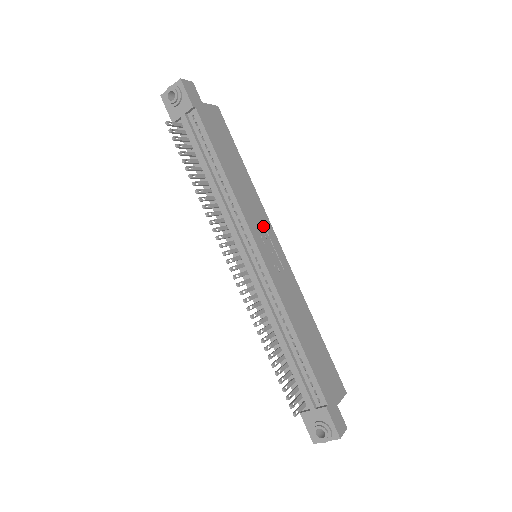
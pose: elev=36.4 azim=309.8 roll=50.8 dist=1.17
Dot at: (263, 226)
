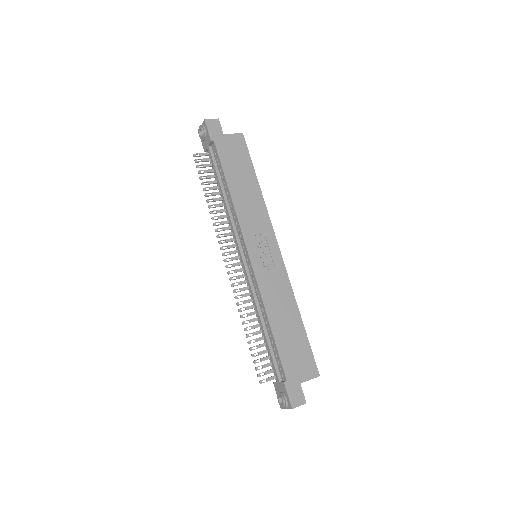
Dot at: (262, 232)
